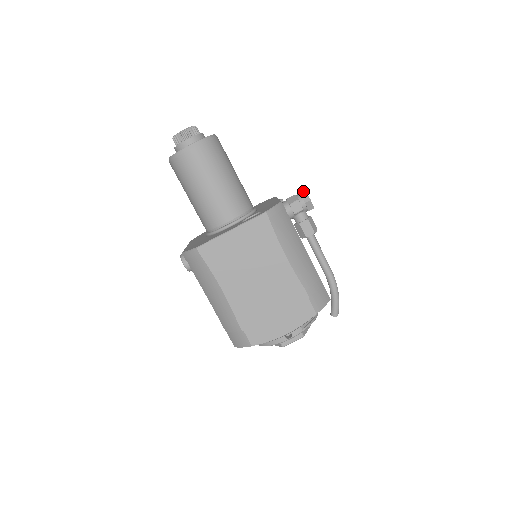
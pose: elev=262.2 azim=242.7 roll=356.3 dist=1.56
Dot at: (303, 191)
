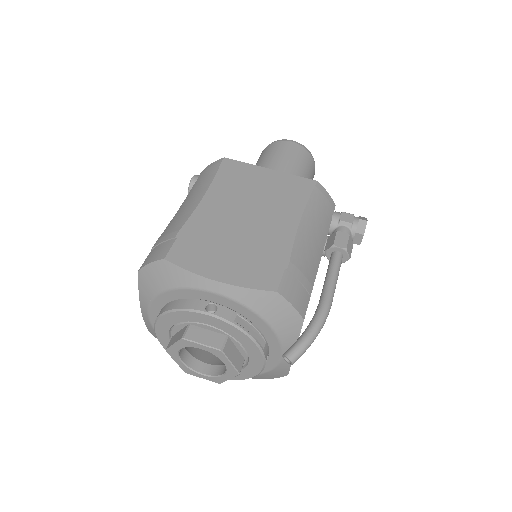
Dot at: occluded
